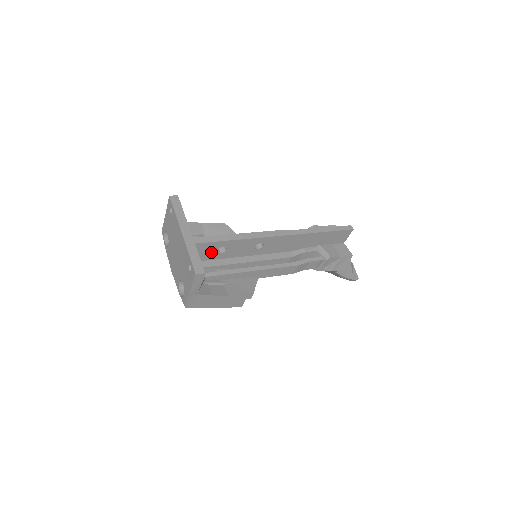
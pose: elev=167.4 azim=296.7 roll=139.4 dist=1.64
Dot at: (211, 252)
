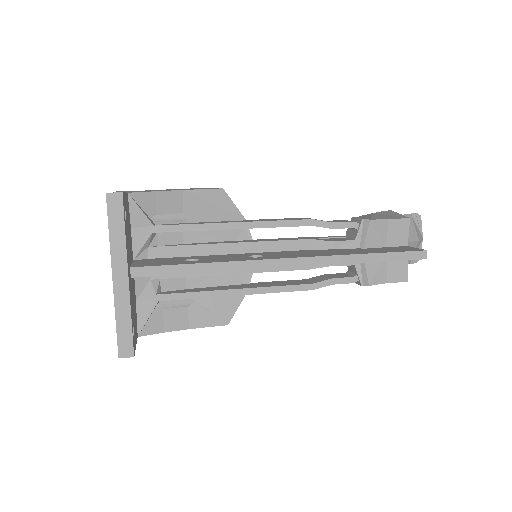
Dot at: occluded
